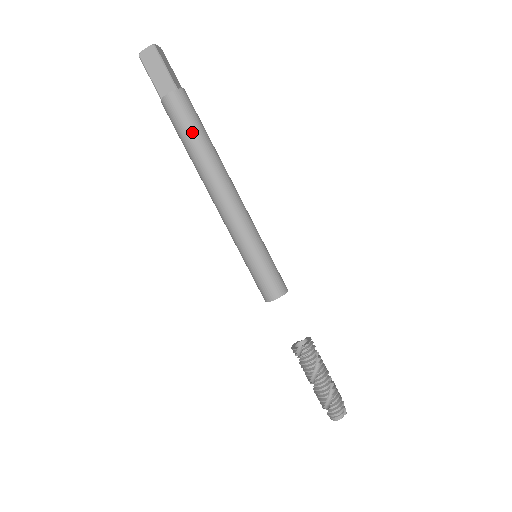
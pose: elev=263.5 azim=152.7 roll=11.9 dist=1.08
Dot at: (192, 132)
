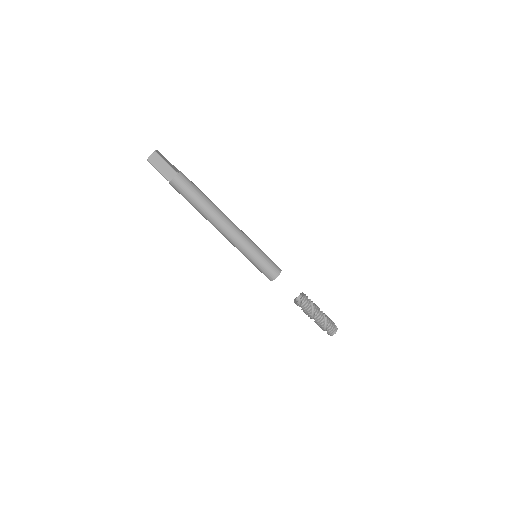
Dot at: (196, 196)
